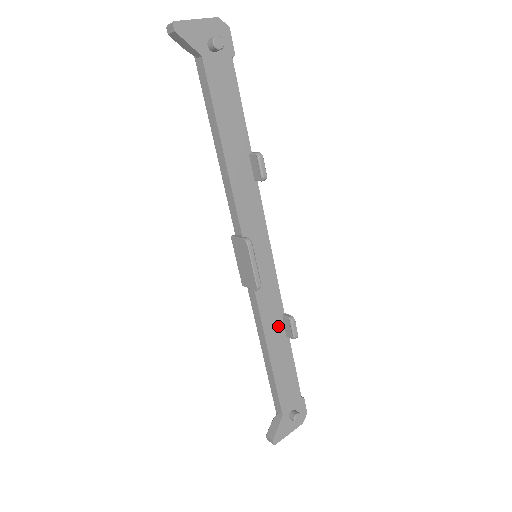
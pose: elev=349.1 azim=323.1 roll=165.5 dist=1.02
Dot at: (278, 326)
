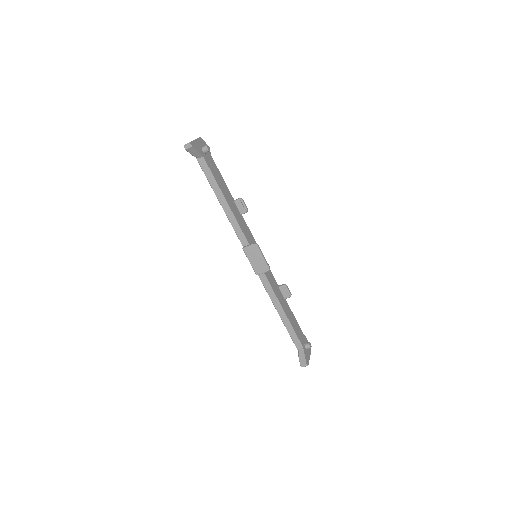
Dot at: (280, 293)
